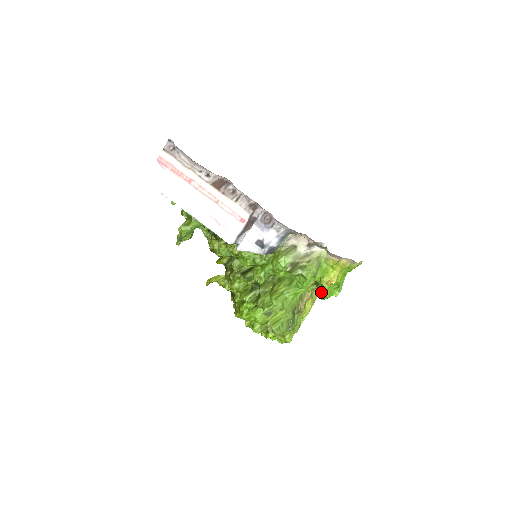
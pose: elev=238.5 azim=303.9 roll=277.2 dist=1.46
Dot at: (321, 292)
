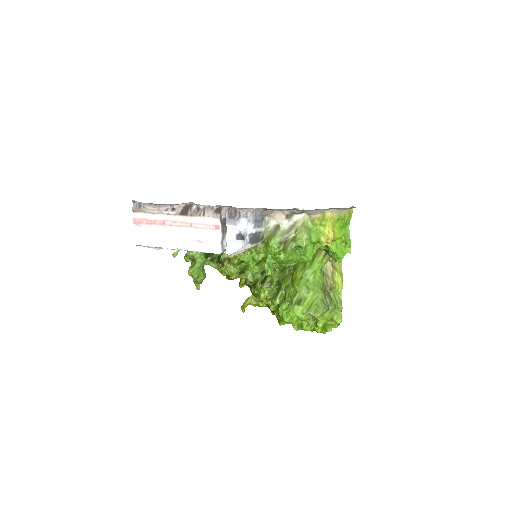
Dot at: (334, 257)
